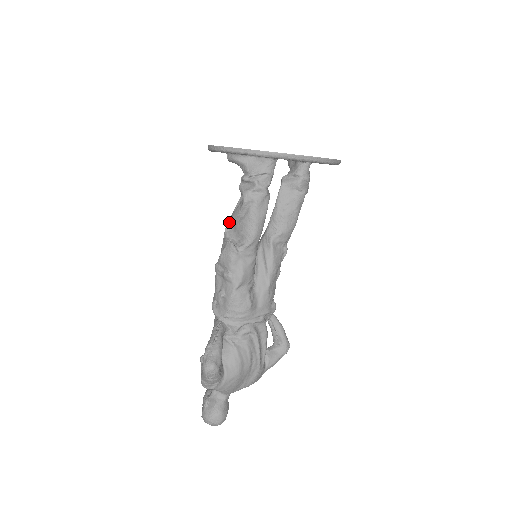
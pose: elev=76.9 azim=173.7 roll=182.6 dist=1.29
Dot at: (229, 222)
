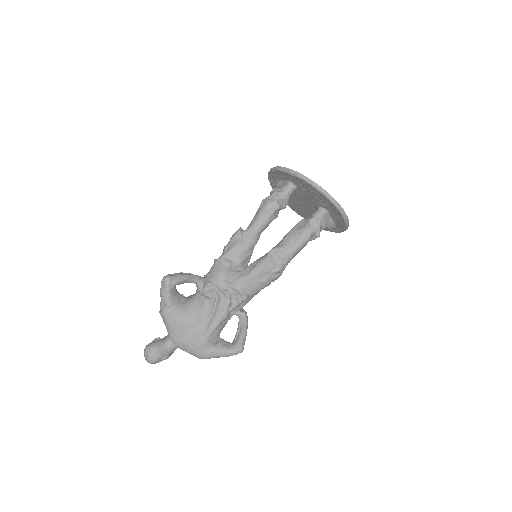
Dot at: occluded
